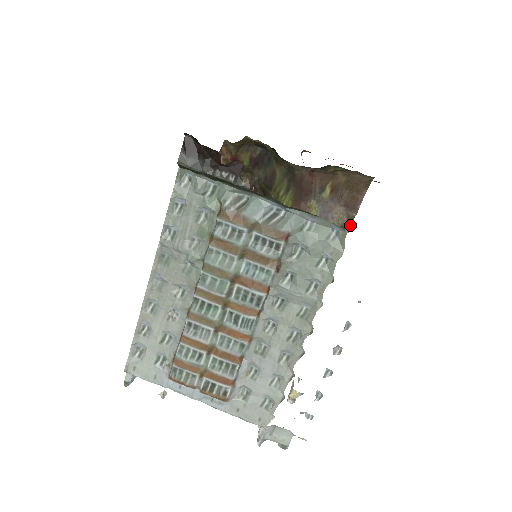
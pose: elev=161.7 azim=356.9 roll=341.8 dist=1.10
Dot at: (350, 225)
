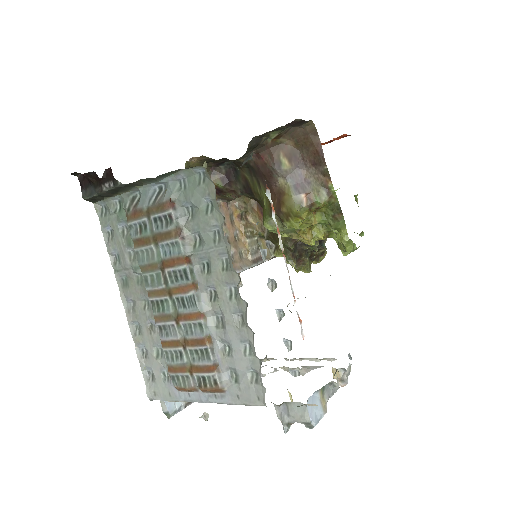
Dot at: (330, 180)
